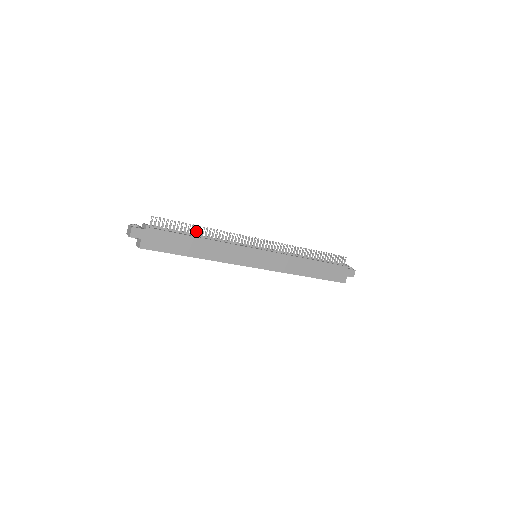
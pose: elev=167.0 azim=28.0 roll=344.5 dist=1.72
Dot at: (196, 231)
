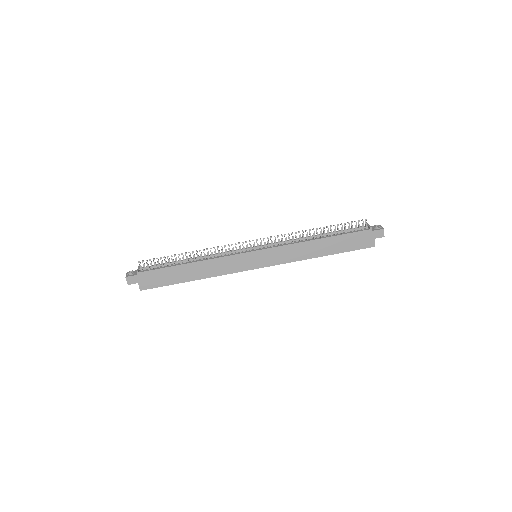
Dot at: (183, 258)
